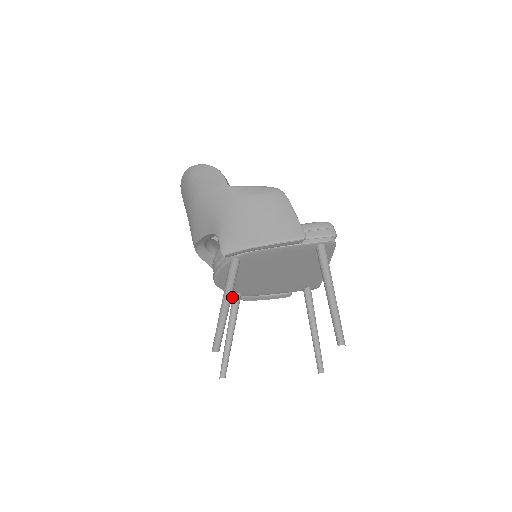
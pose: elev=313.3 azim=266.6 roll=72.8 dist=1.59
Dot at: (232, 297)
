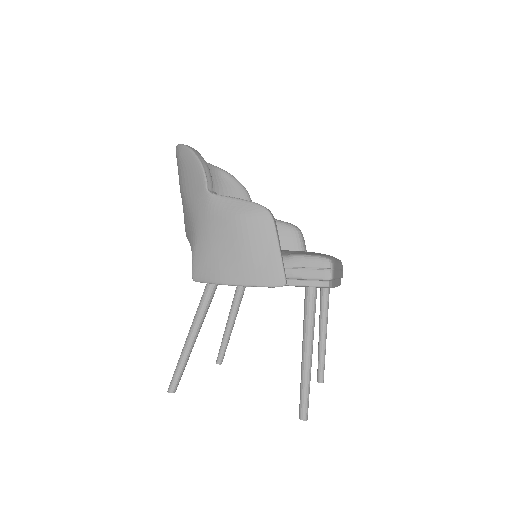
Dot at: occluded
